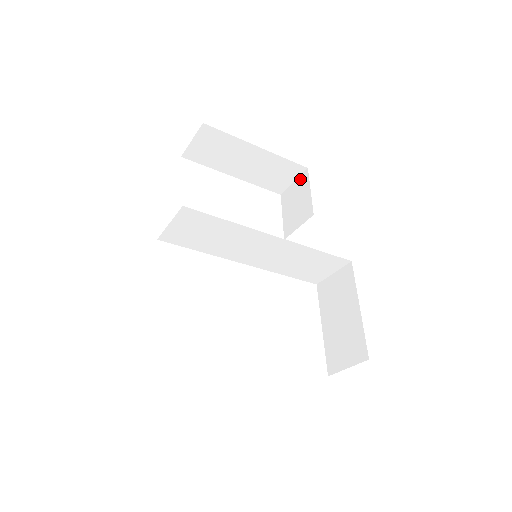
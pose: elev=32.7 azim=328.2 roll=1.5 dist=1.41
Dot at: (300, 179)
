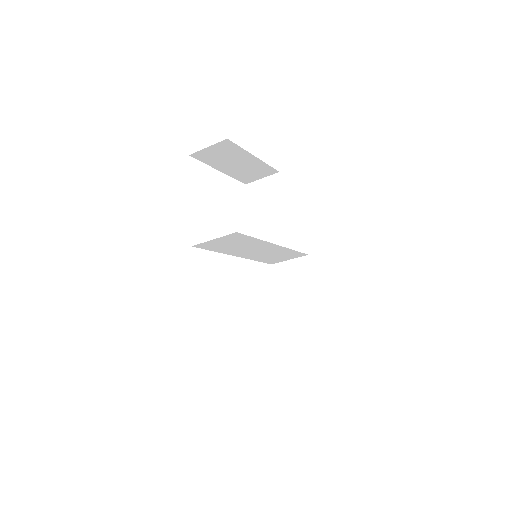
Dot at: (270, 179)
